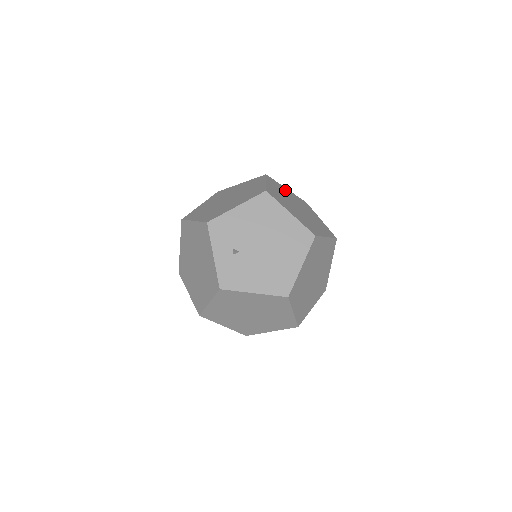
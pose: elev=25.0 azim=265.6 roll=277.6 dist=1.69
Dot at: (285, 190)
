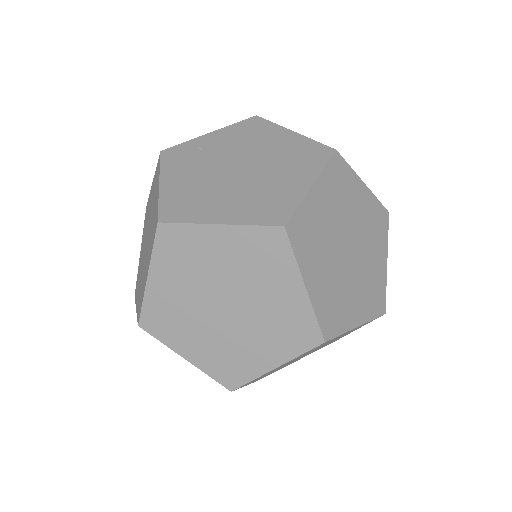
Dot at: (206, 245)
